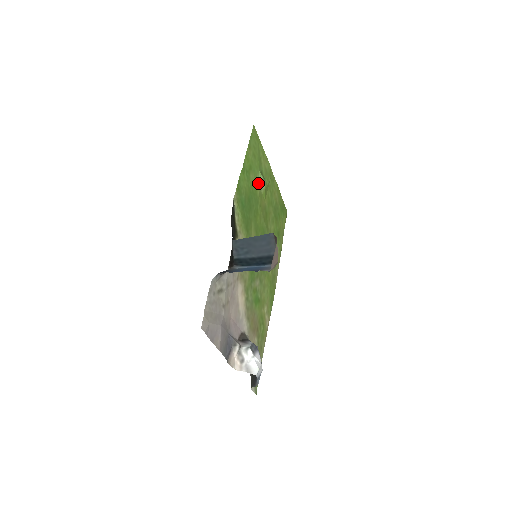
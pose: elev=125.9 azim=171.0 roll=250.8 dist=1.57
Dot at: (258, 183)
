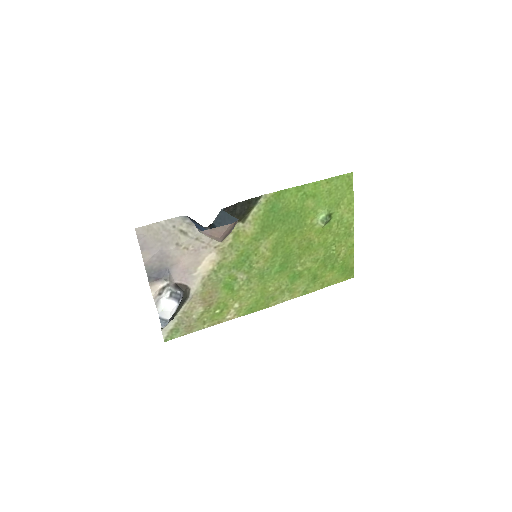
Dot at: (316, 215)
